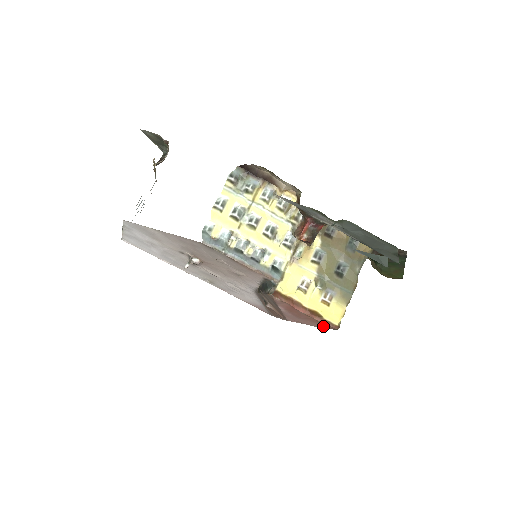
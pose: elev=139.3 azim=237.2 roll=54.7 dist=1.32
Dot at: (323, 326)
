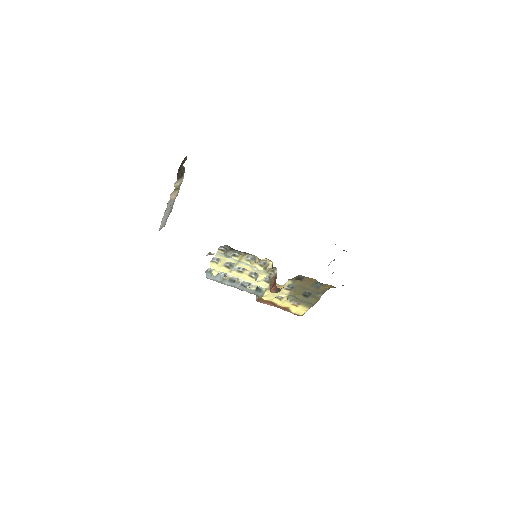
Dot at: occluded
